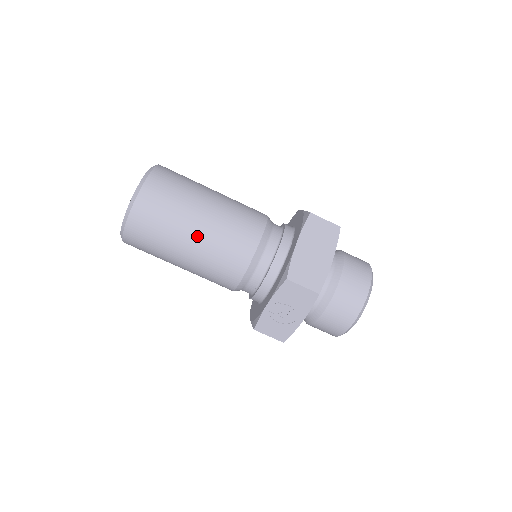
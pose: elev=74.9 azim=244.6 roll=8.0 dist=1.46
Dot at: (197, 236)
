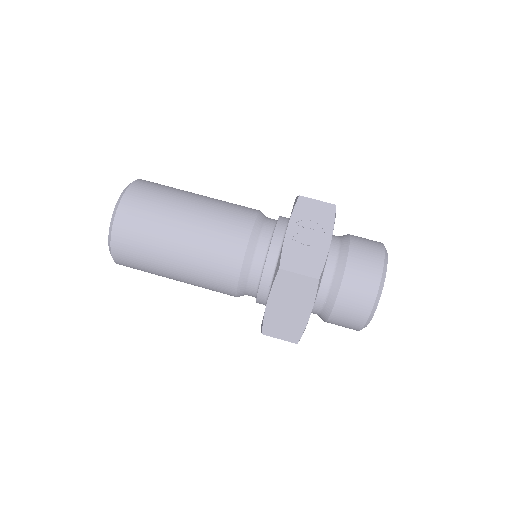
Dot at: (198, 201)
